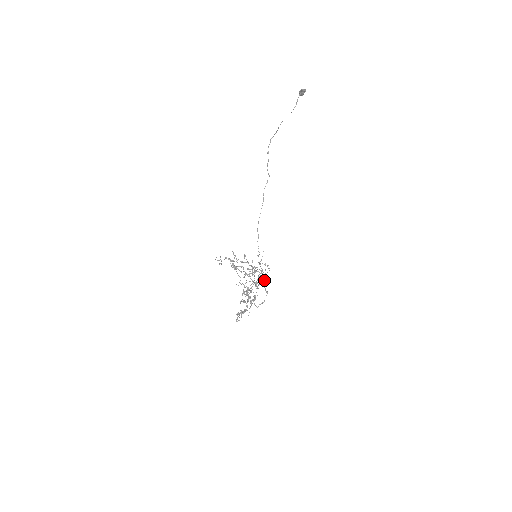
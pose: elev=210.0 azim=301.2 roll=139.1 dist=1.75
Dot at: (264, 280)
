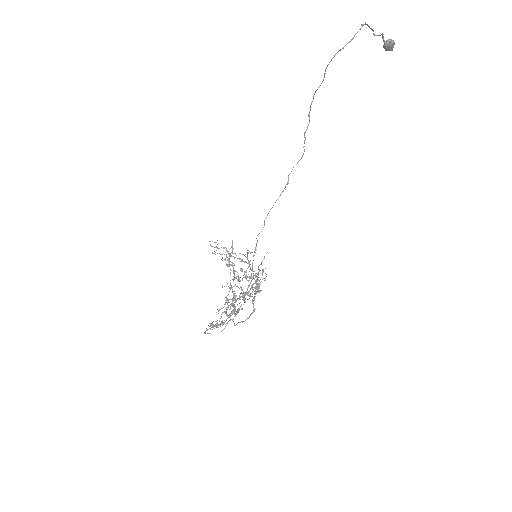
Dot at: occluded
